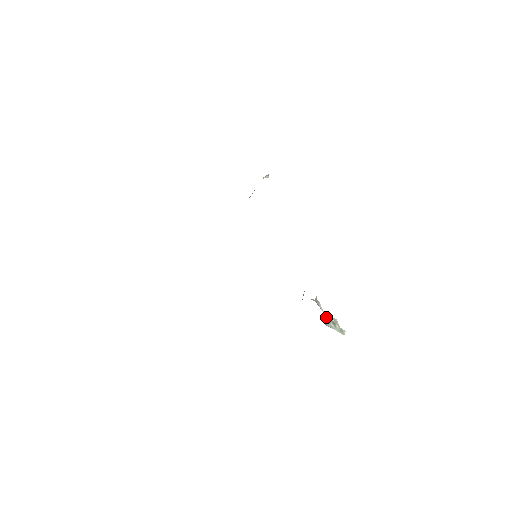
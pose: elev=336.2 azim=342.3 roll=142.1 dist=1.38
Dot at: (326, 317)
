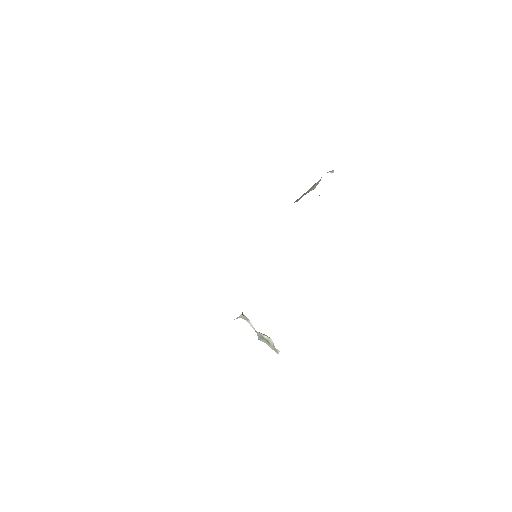
Dot at: (258, 334)
